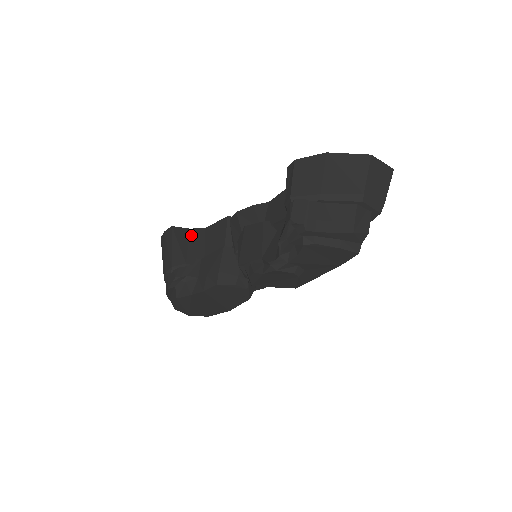
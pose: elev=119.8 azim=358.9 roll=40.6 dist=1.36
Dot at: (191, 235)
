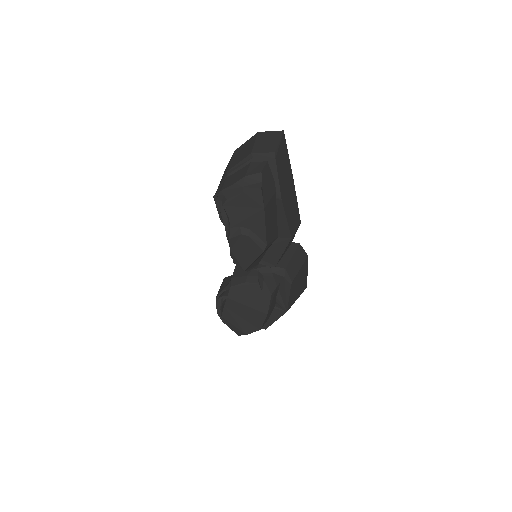
Dot at: occluded
